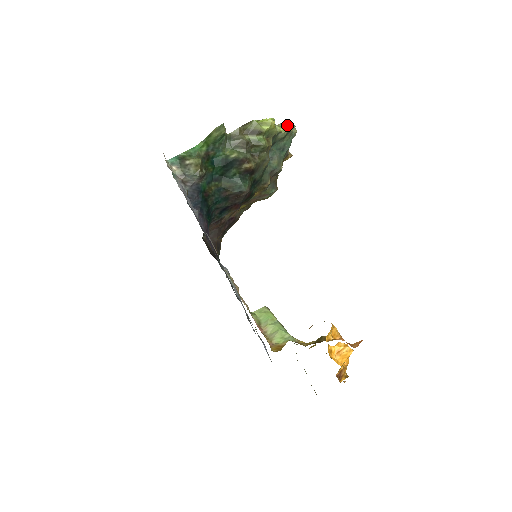
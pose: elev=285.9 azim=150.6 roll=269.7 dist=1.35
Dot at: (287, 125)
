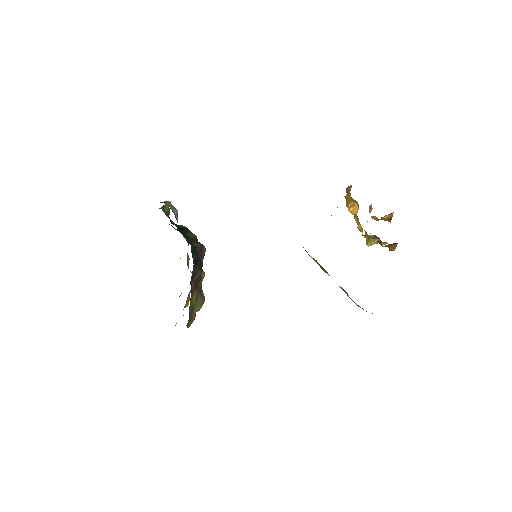
Dot at: occluded
